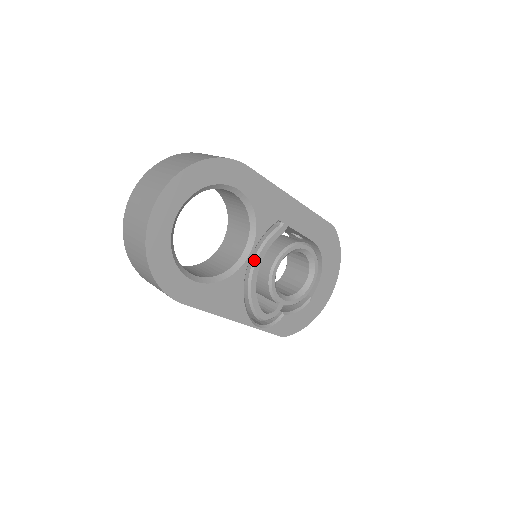
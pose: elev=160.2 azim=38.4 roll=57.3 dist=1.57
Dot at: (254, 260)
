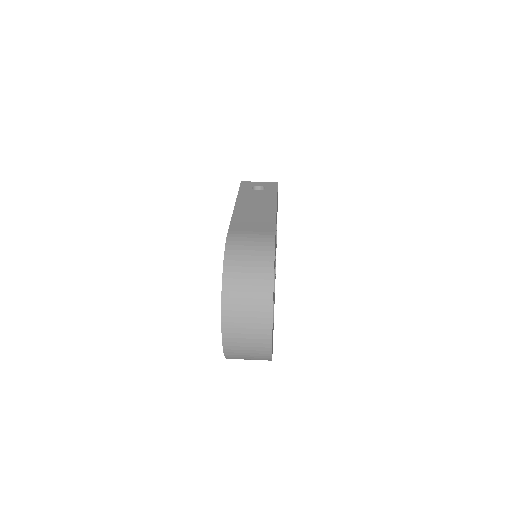
Dot at: occluded
